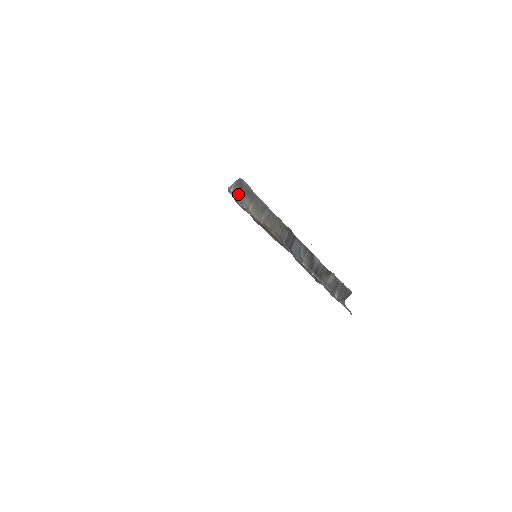
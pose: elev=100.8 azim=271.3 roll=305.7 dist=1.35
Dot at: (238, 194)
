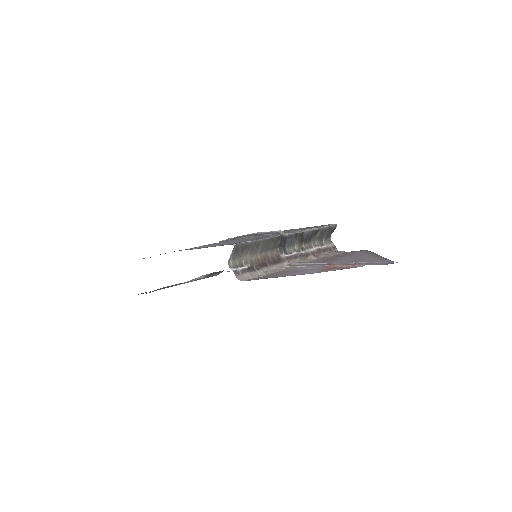
Dot at: (236, 257)
